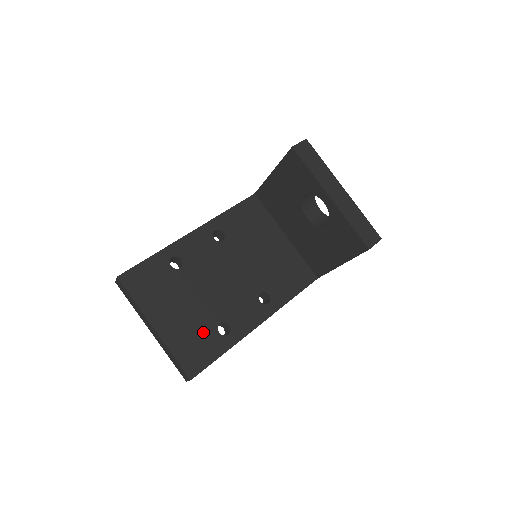
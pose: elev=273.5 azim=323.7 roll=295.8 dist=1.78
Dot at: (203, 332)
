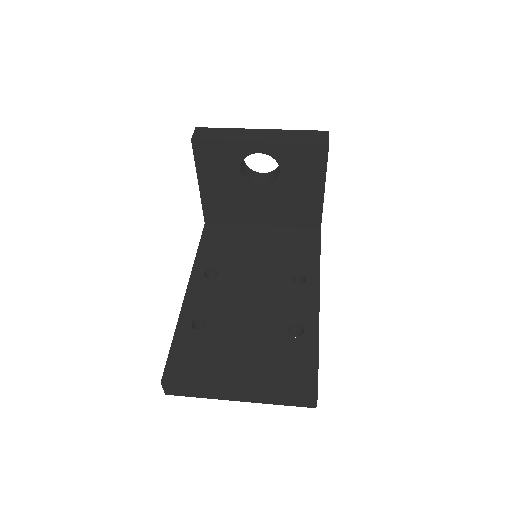
Dot at: (282, 351)
